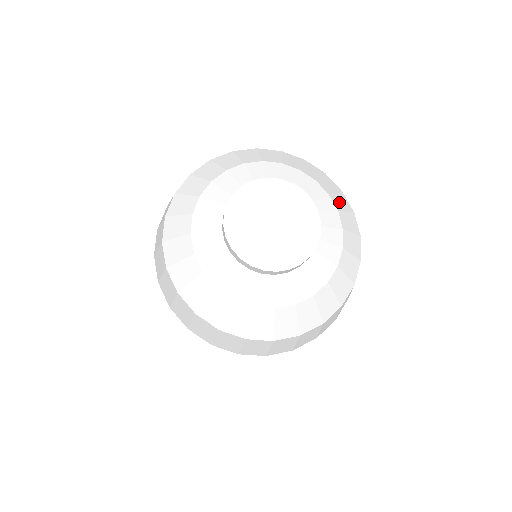
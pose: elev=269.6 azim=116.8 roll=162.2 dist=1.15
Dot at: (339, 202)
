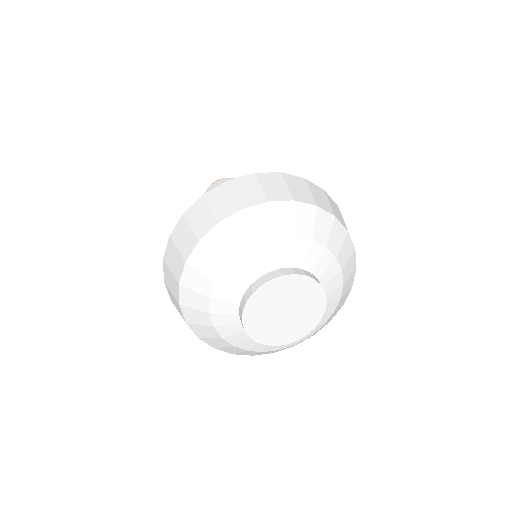
Dot at: (348, 270)
